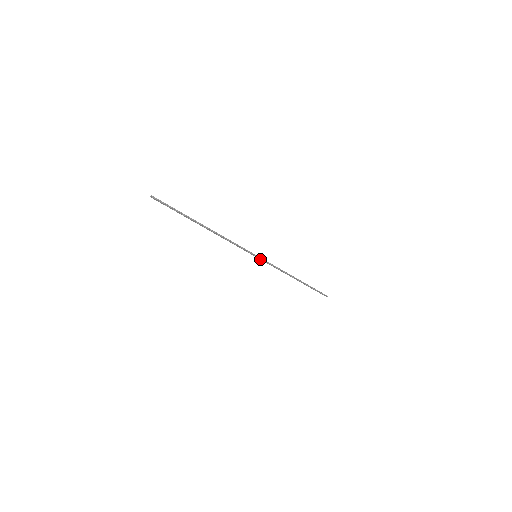
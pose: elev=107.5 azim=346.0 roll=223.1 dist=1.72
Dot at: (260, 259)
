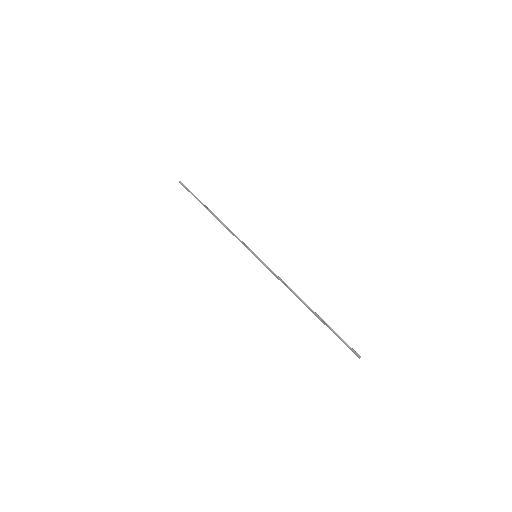
Dot at: occluded
